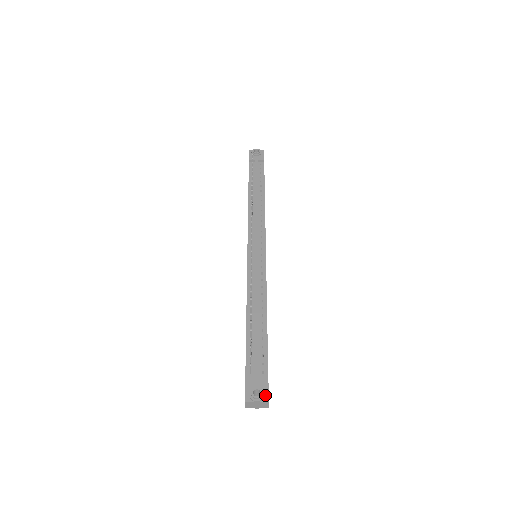
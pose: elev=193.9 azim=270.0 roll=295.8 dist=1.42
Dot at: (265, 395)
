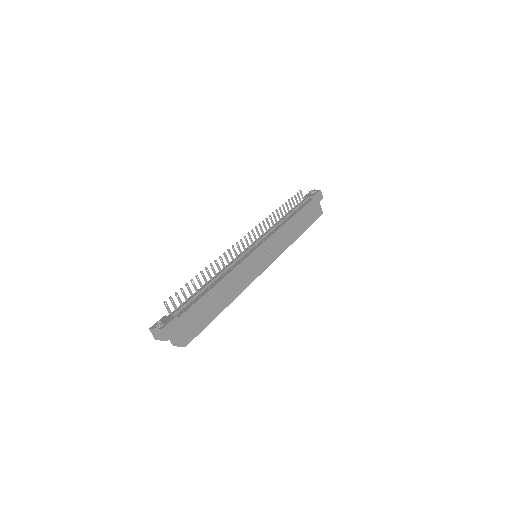
Dot at: (163, 326)
